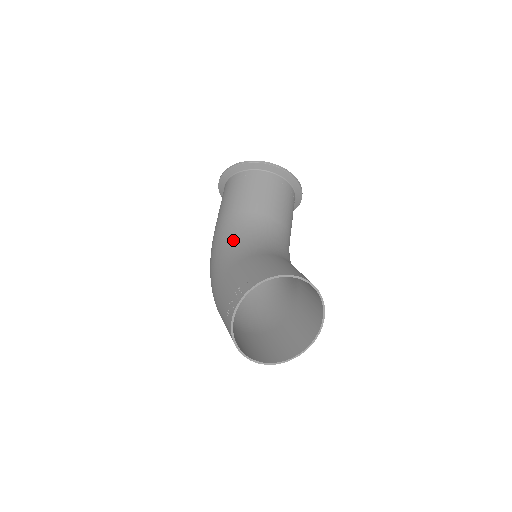
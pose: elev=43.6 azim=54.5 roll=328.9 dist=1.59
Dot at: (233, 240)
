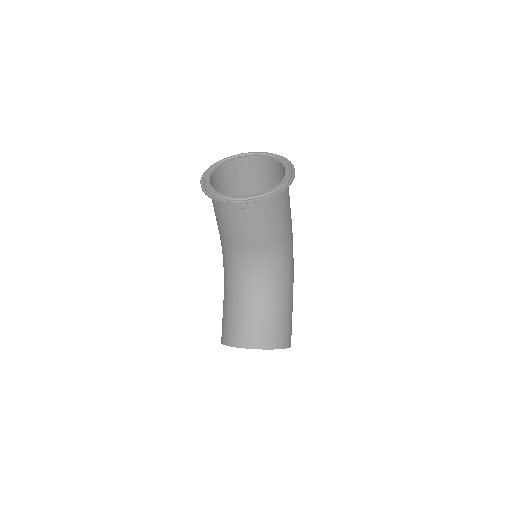
Dot at: (224, 266)
